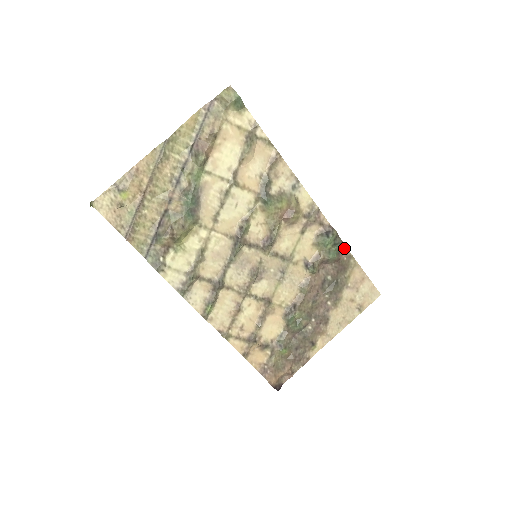
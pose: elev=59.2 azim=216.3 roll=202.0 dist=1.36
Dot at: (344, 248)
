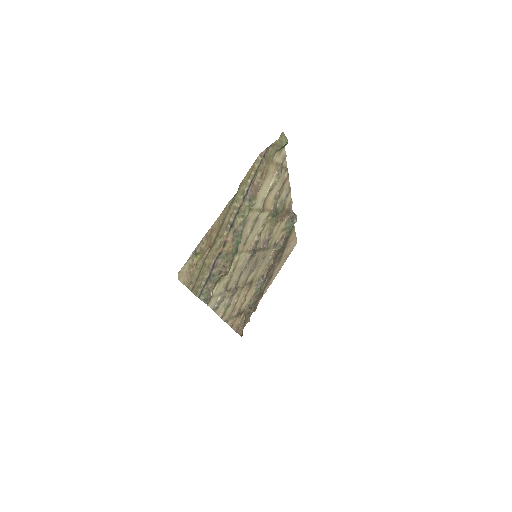
Dot at: occluded
